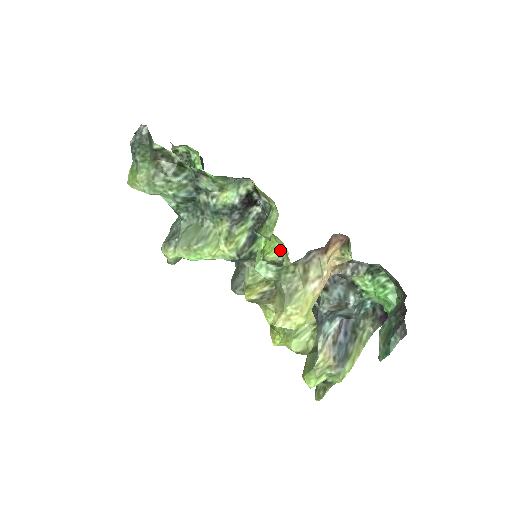
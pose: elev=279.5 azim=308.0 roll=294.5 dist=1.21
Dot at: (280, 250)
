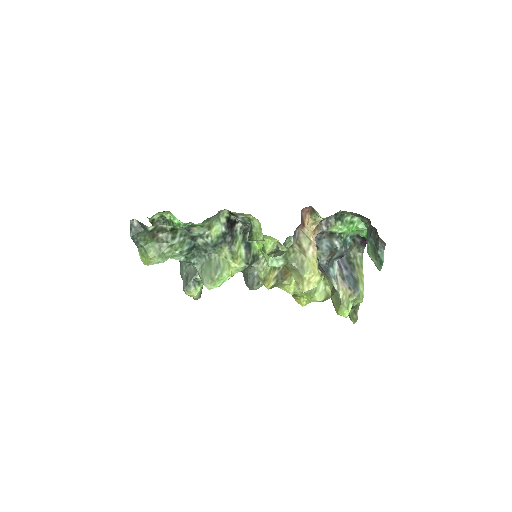
Dot at: (271, 242)
